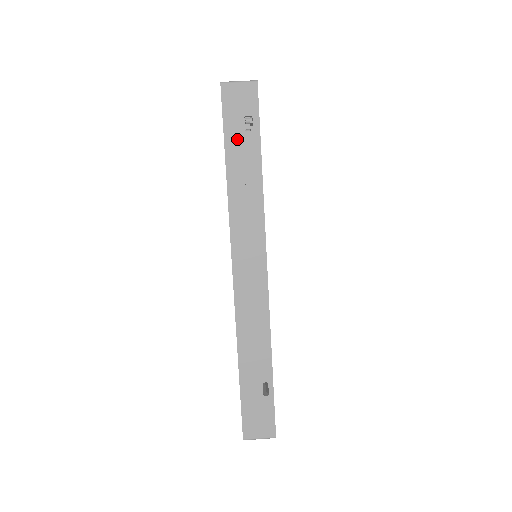
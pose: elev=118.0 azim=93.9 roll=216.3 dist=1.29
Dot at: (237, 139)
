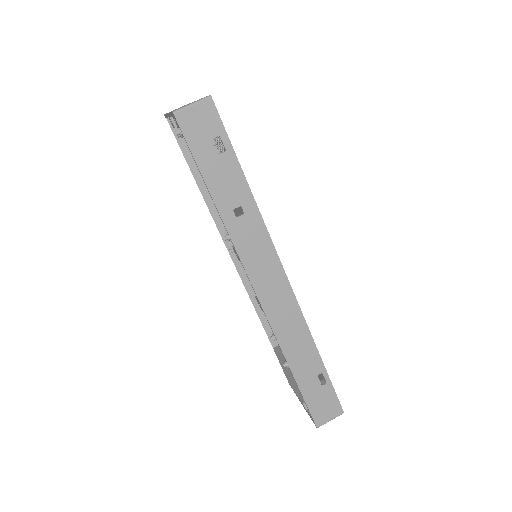
Dot at: (213, 165)
